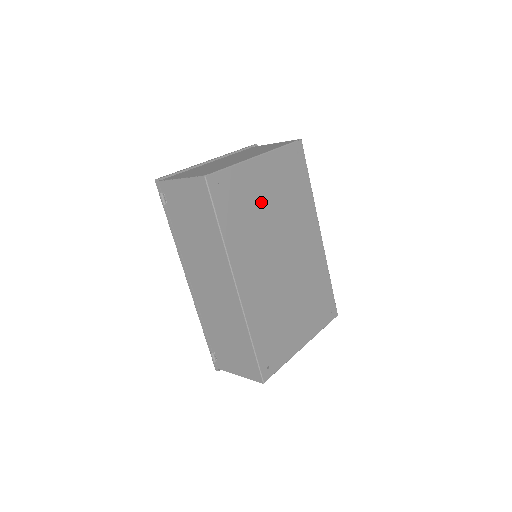
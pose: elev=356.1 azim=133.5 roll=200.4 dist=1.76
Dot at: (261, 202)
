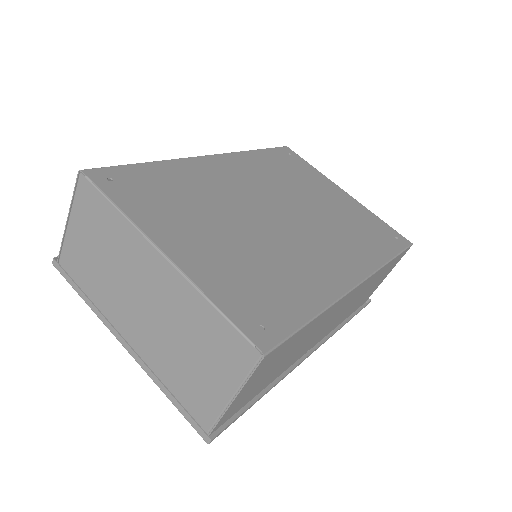
Dot at: (312, 191)
